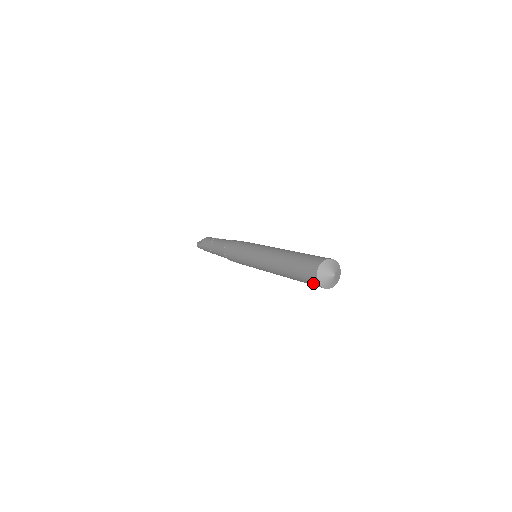
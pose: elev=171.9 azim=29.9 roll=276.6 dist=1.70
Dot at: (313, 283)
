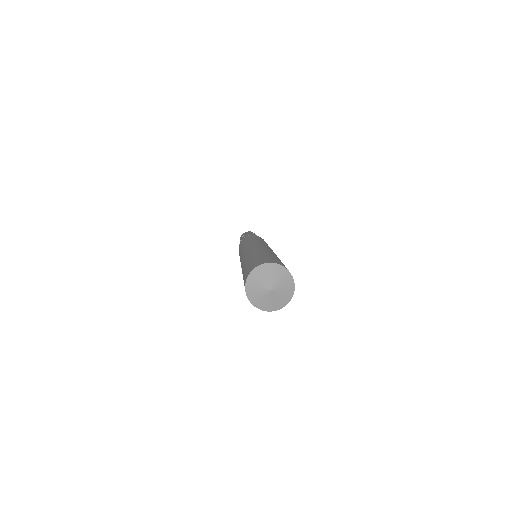
Dot at: occluded
